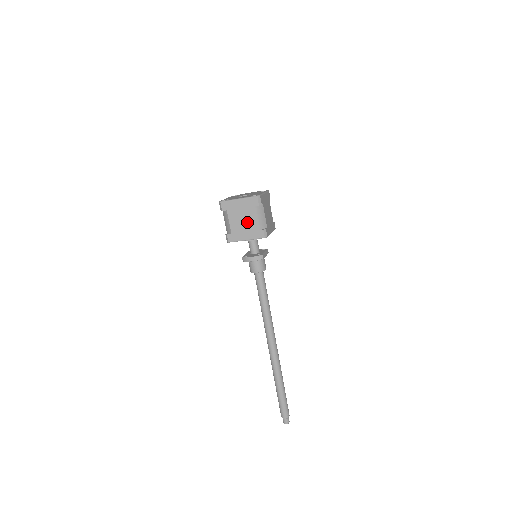
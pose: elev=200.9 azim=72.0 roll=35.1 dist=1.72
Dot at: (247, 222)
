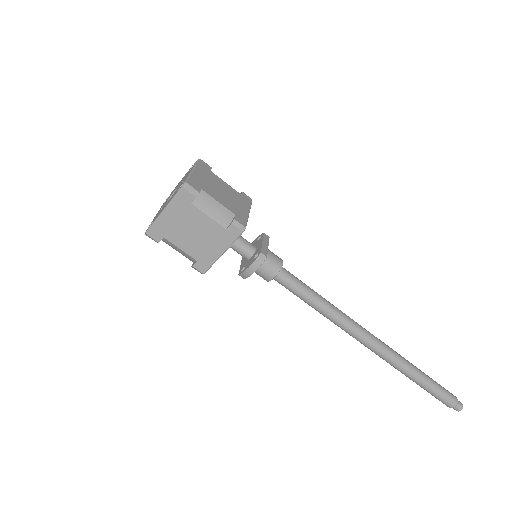
Dot at: (202, 231)
